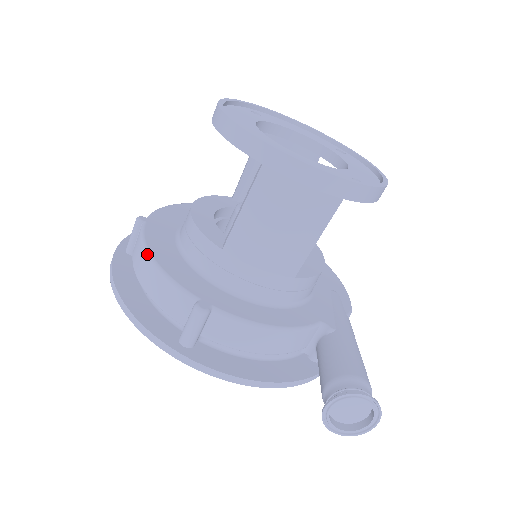
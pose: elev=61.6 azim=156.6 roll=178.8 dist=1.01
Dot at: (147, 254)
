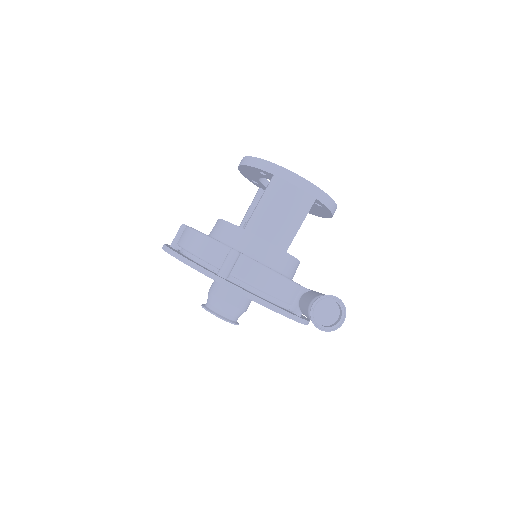
Dot at: (196, 231)
